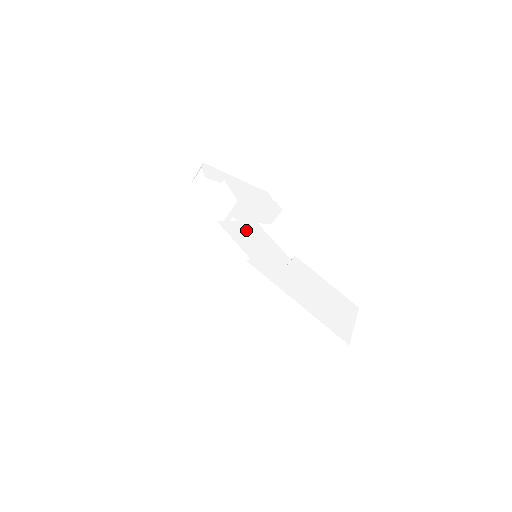
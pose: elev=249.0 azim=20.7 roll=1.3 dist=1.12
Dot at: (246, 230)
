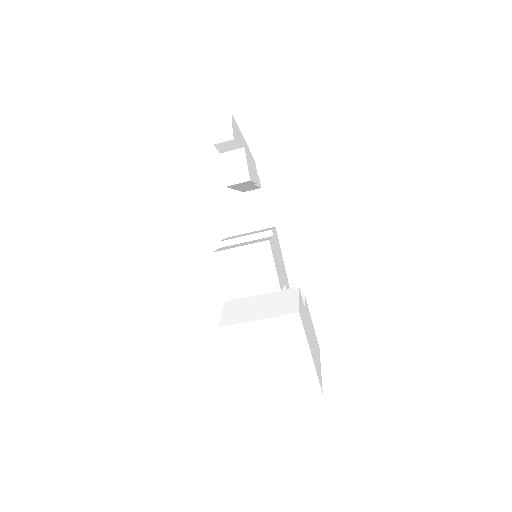
Dot at: (276, 248)
